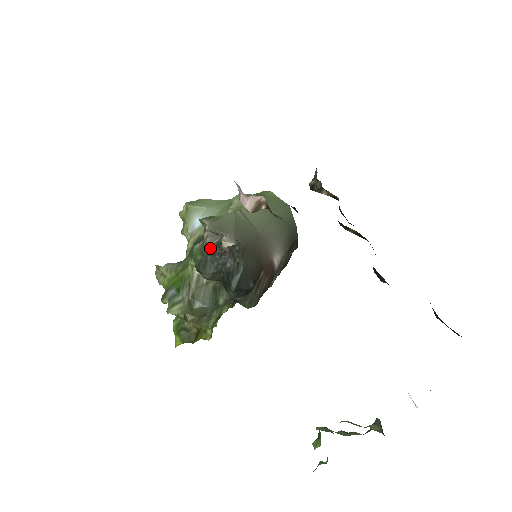
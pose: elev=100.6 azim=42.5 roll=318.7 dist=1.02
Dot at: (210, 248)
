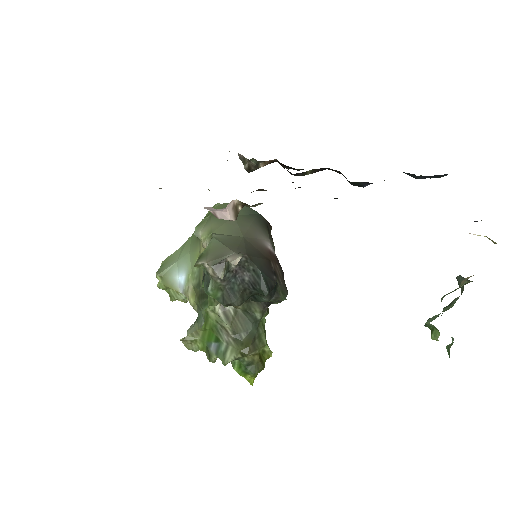
Dot at: (223, 279)
